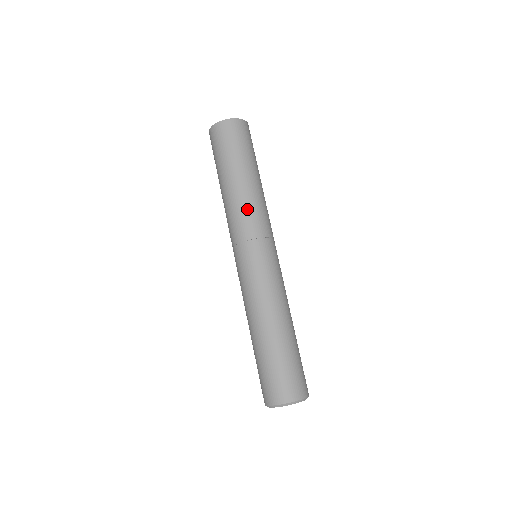
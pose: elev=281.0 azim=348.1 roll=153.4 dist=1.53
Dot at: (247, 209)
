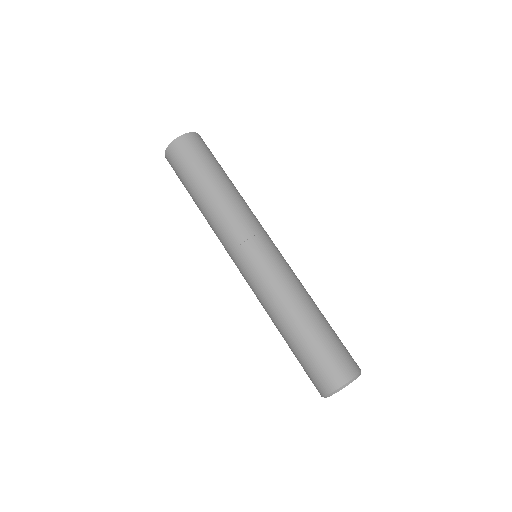
Dot at: (216, 225)
